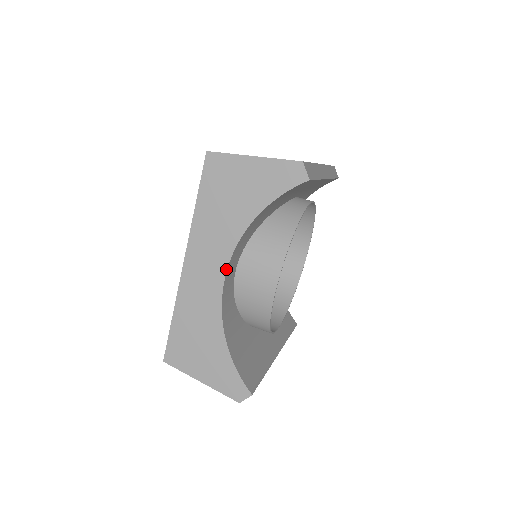
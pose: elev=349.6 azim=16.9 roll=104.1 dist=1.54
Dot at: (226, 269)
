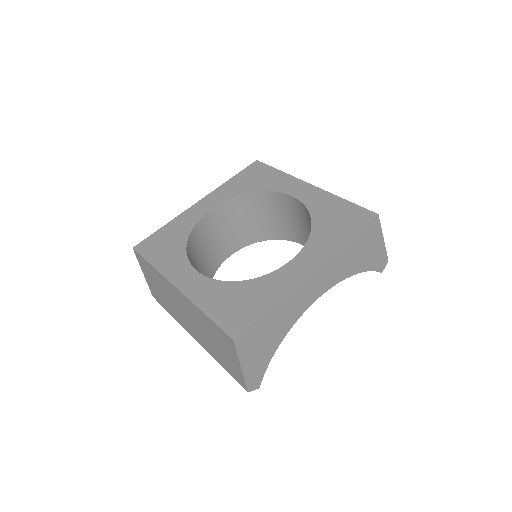
Dot at: (322, 294)
